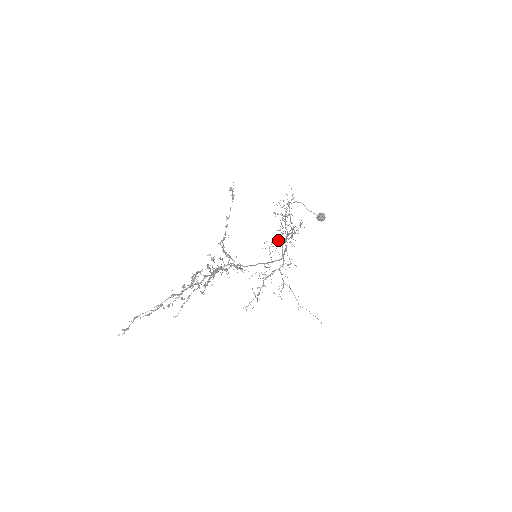
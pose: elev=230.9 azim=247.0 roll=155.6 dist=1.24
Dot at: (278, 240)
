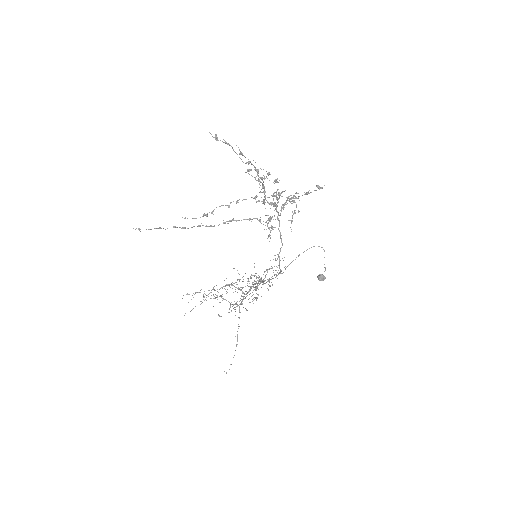
Dot at: occluded
